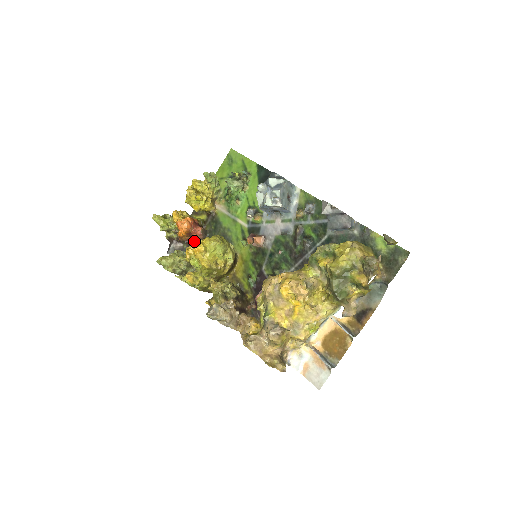
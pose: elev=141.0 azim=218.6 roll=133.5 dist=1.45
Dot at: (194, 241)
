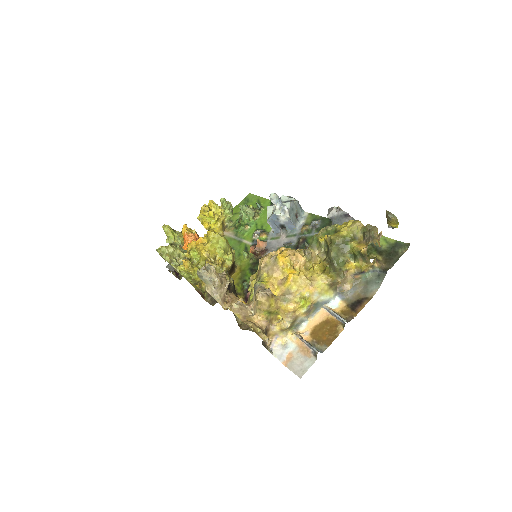
Dot at: occluded
